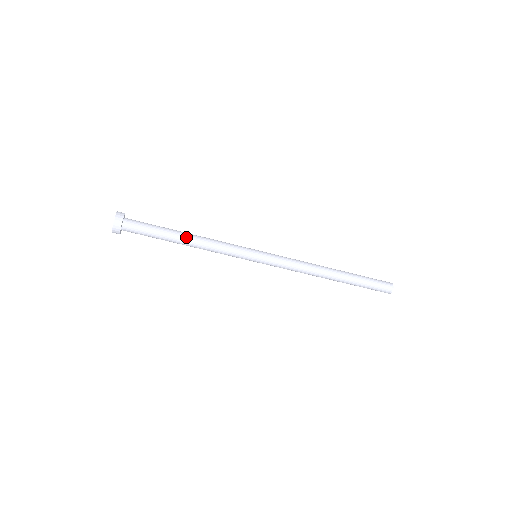
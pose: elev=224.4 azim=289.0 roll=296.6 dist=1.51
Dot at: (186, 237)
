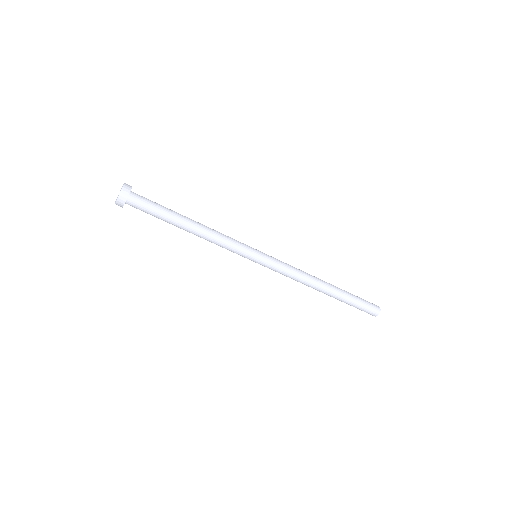
Dot at: (192, 220)
